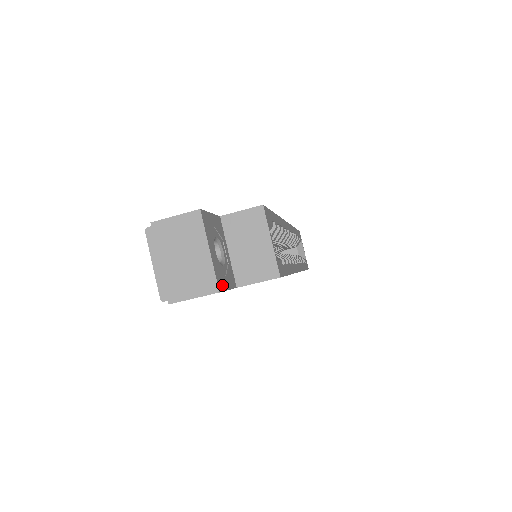
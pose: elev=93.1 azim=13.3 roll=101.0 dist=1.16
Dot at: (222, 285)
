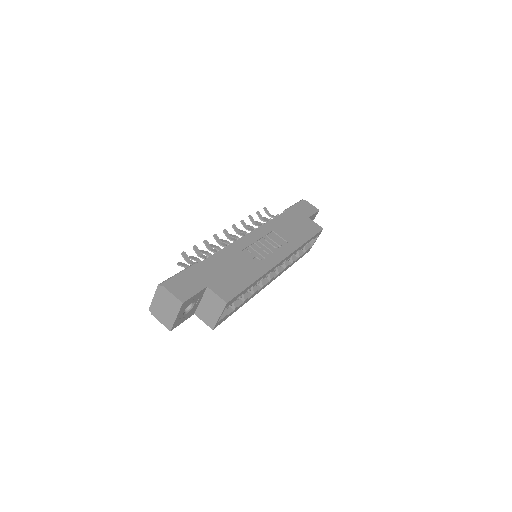
Dot at: (177, 325)
